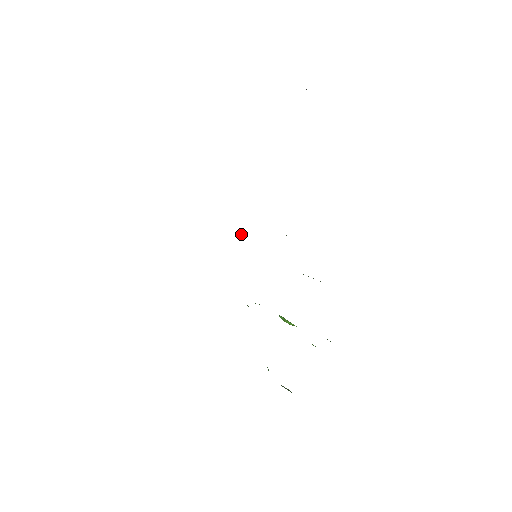
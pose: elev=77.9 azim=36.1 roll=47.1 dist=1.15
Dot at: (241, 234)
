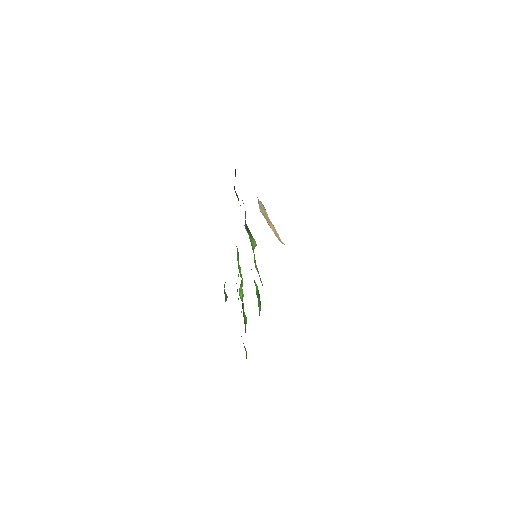
Dot at: occluded
